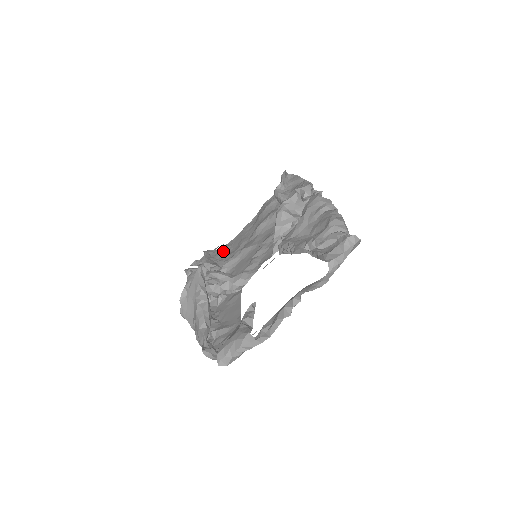
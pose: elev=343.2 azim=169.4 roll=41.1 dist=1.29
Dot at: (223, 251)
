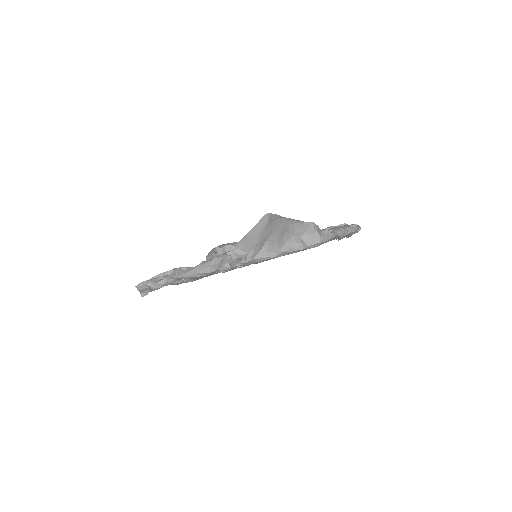
Dot at: occluded
